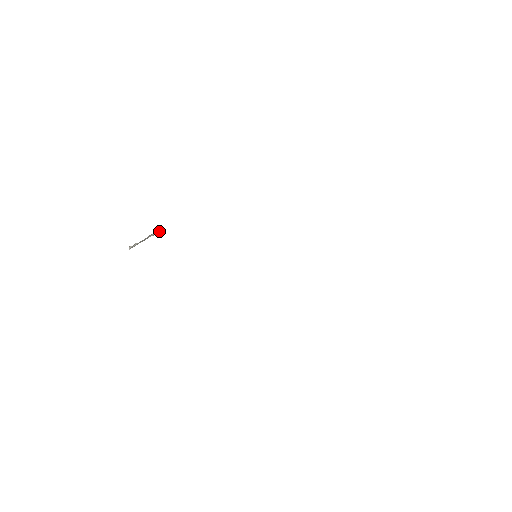
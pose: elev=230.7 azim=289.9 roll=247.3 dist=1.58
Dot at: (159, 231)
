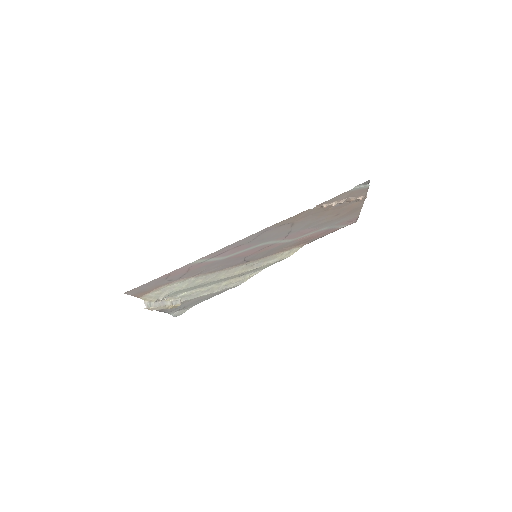
Dot at: (175, 301)
